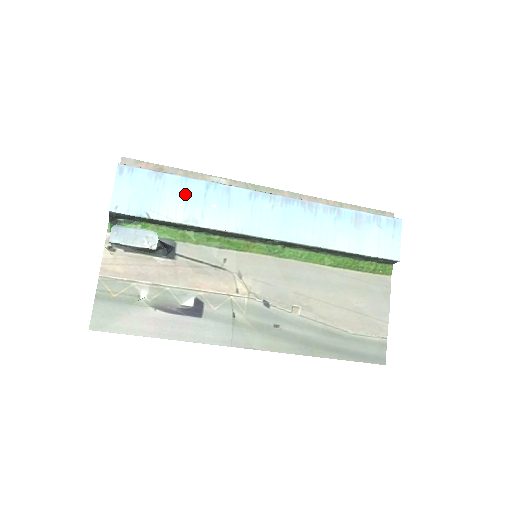
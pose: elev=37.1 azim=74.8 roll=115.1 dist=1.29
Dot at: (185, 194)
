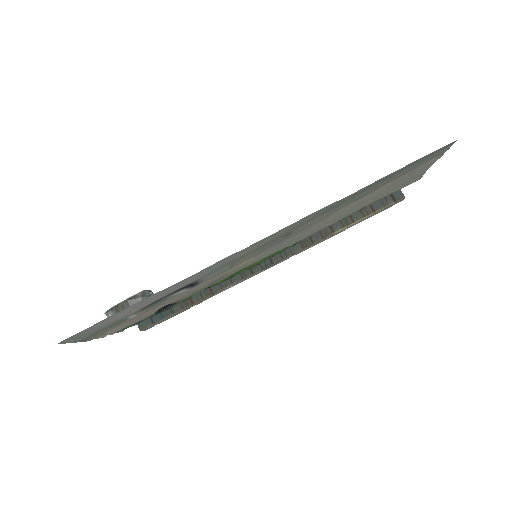
Dot at: occluded
